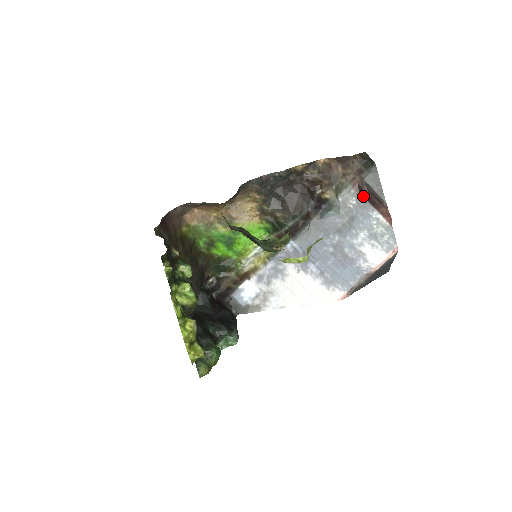
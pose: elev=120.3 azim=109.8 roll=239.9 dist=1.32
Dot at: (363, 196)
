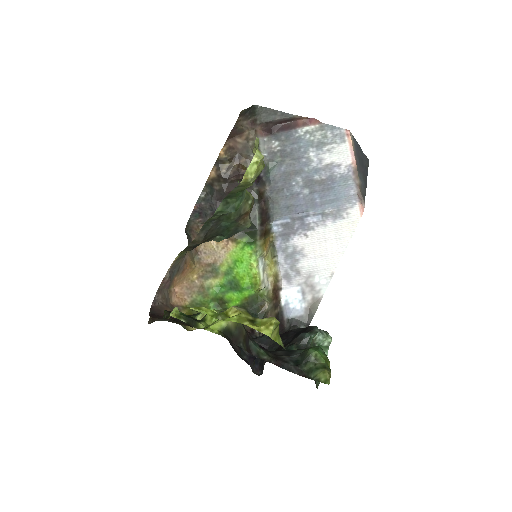
Dot at: (276, 132)
